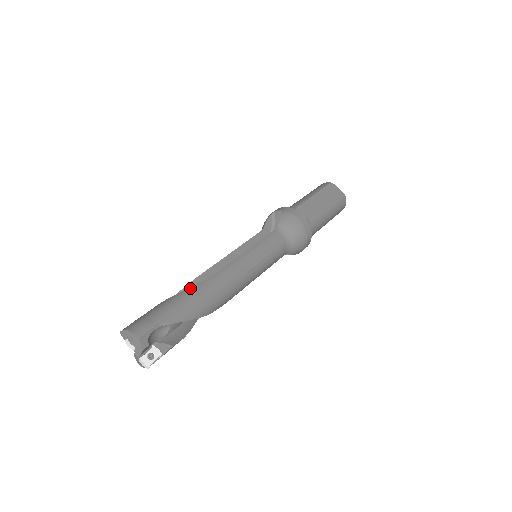
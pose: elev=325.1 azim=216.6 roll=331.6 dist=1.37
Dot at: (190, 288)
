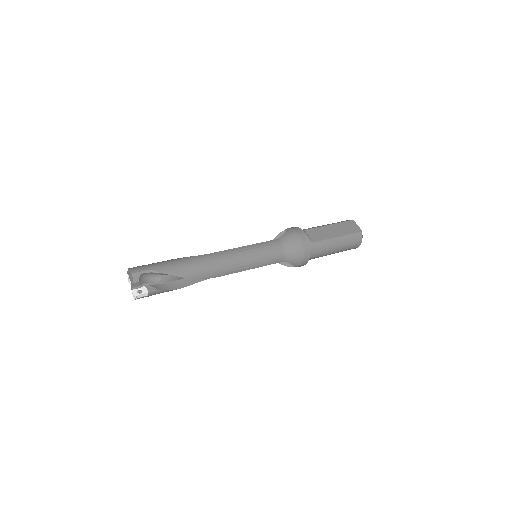
Dot at: (185, 257)
